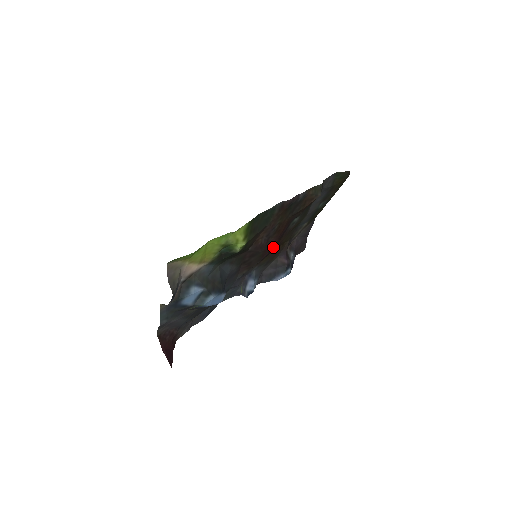
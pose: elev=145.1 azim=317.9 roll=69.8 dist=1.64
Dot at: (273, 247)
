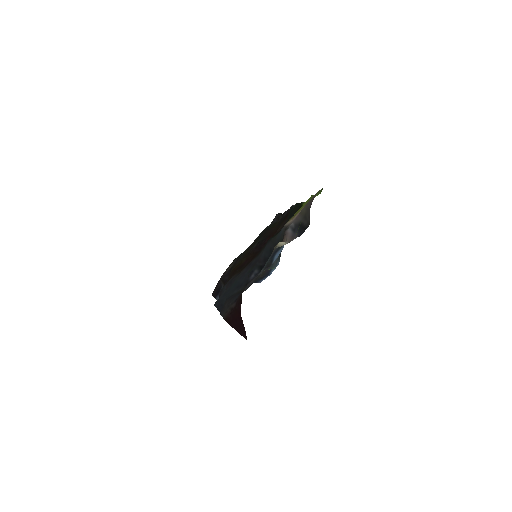
Dot at: occluded
